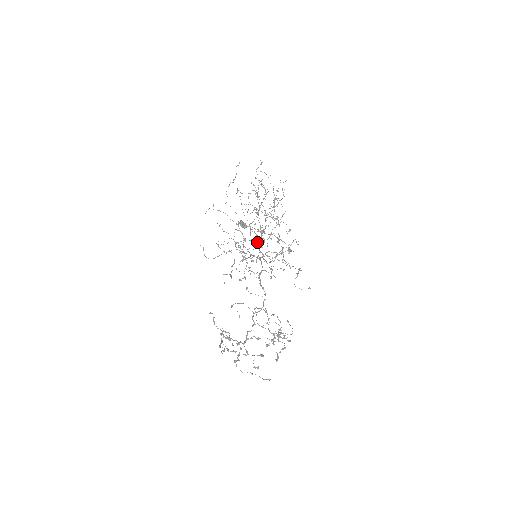
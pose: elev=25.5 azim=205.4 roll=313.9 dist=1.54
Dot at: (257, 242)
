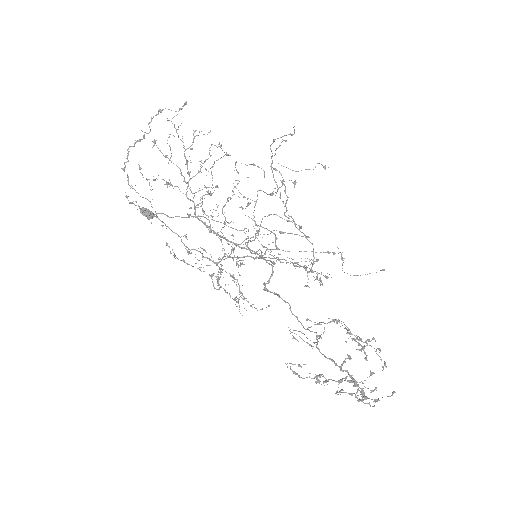
Dot at: (233, 235)
